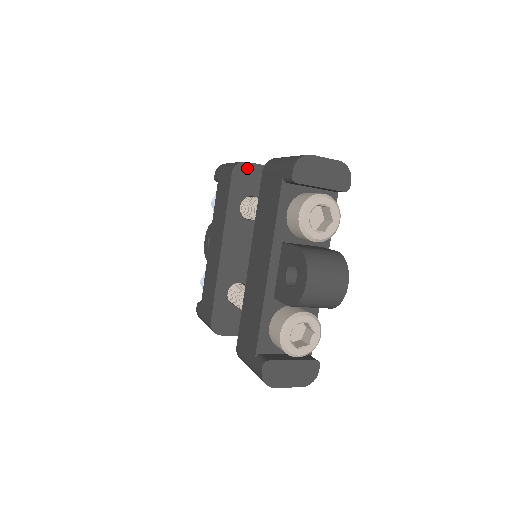
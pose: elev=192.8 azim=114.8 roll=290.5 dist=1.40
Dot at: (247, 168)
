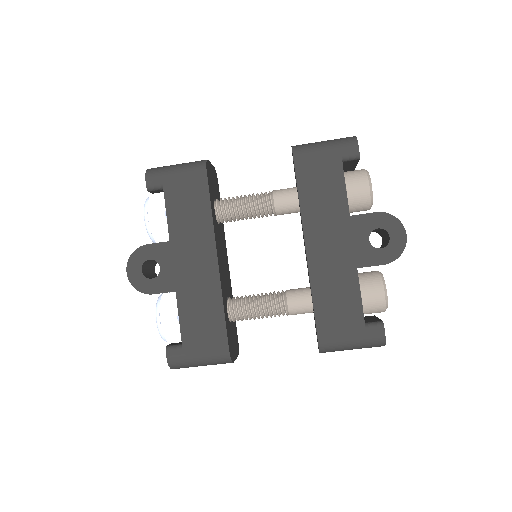
Dot at: (209, 167)
